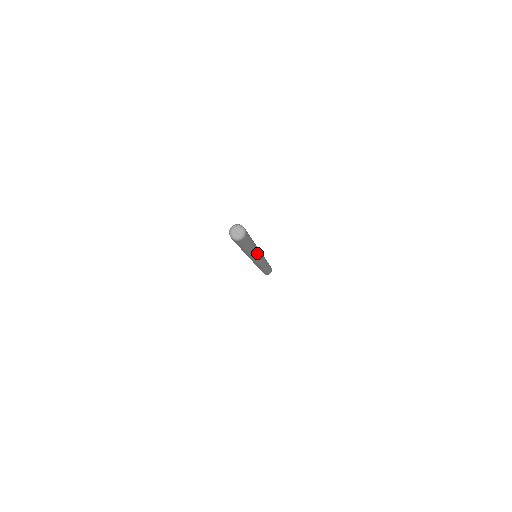
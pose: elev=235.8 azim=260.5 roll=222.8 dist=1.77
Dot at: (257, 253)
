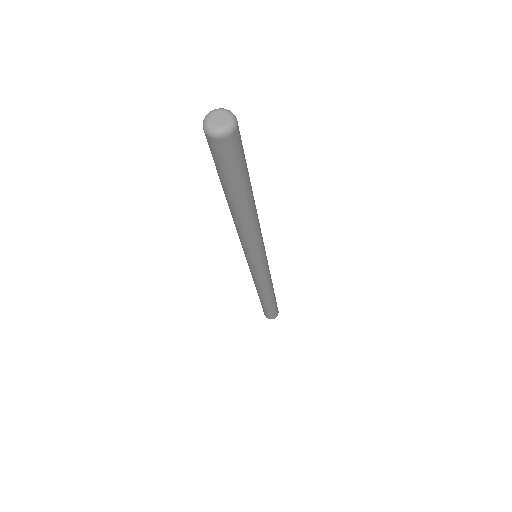
Dot at: (259, 227)
